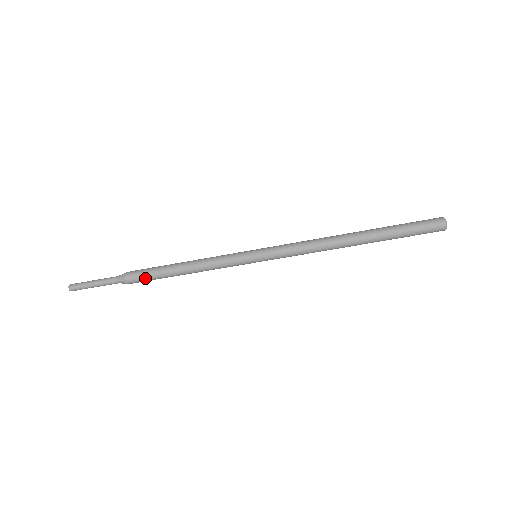
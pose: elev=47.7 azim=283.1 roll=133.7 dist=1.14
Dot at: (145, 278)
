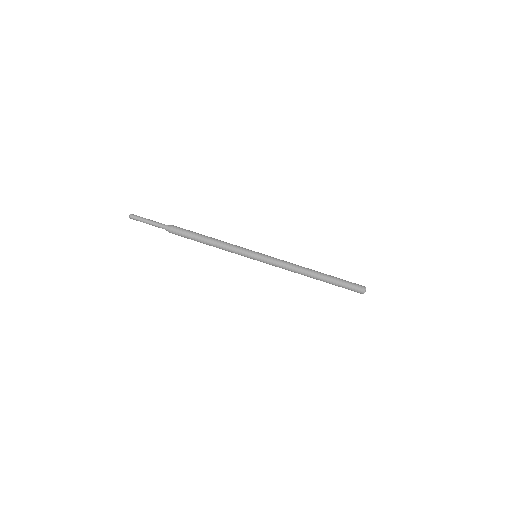
Dot at: (185, 232)
